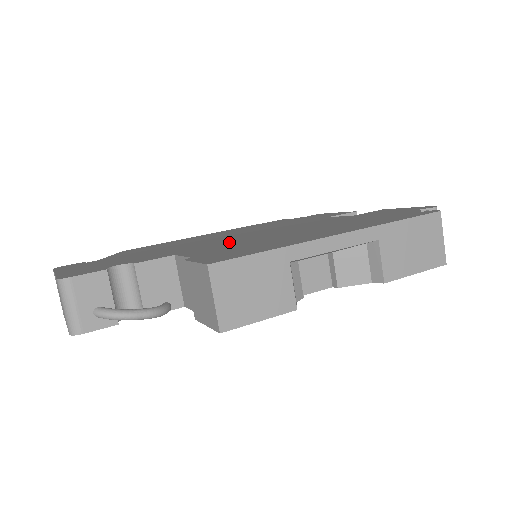
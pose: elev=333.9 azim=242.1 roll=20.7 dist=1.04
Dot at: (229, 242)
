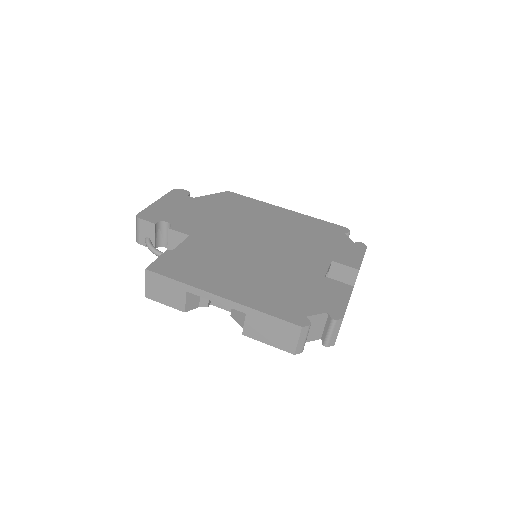
Dot at: (225, 245)
